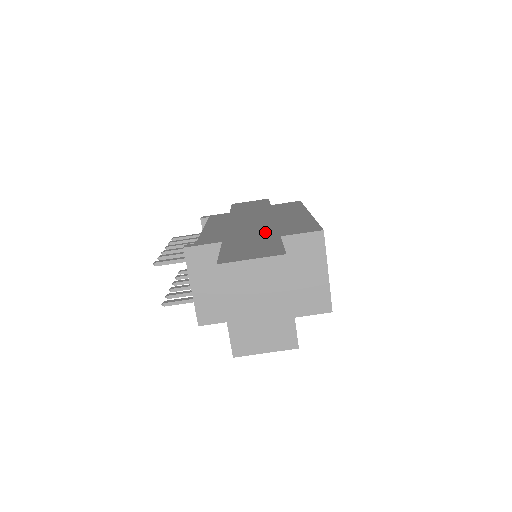
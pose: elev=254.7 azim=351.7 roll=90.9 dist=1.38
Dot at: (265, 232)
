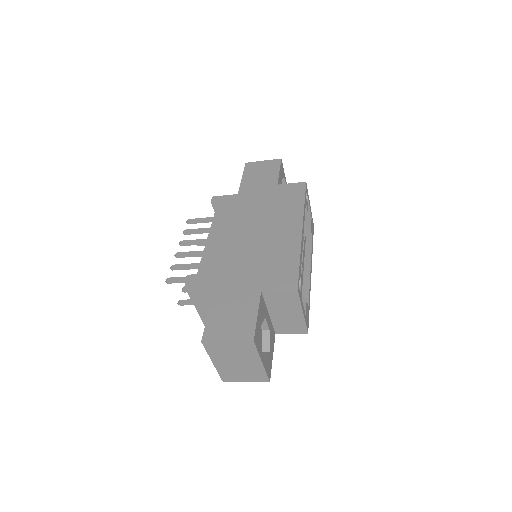
Dot at: (252, 274)
